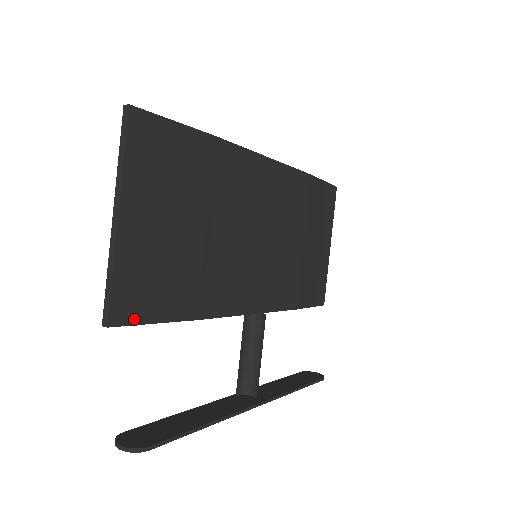
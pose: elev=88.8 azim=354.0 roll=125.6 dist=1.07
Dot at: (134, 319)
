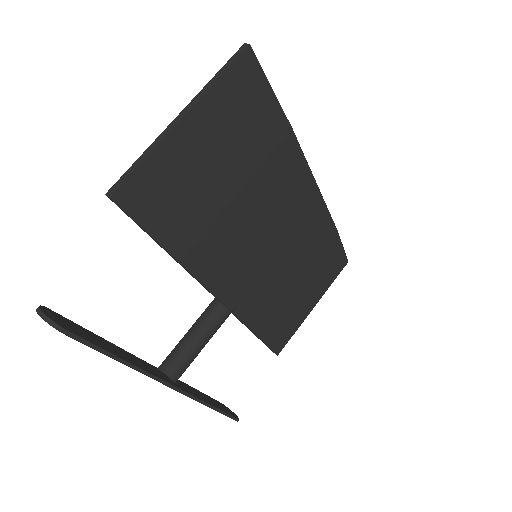
Dot at: (134, 211)
